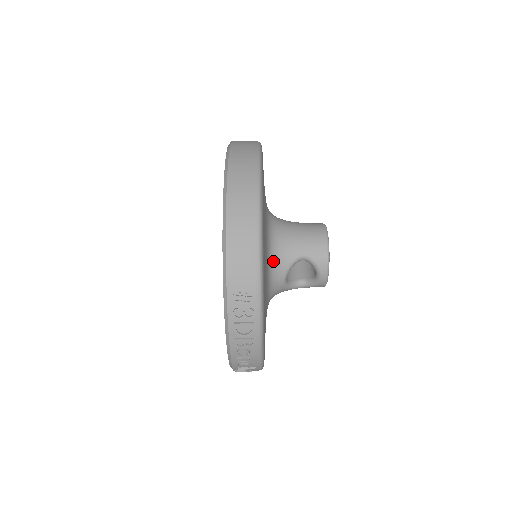
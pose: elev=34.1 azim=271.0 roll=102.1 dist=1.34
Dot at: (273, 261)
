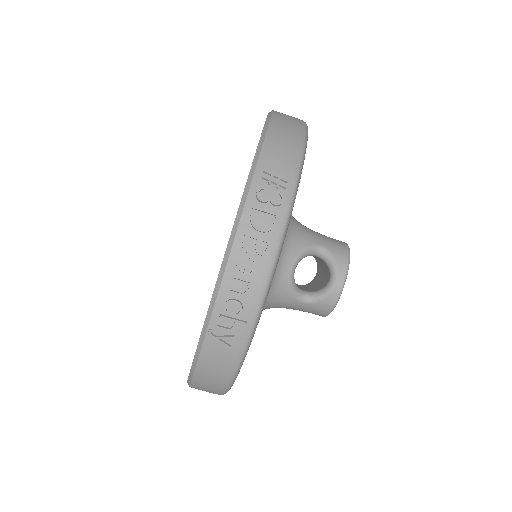
Dot at: (288, 233)
